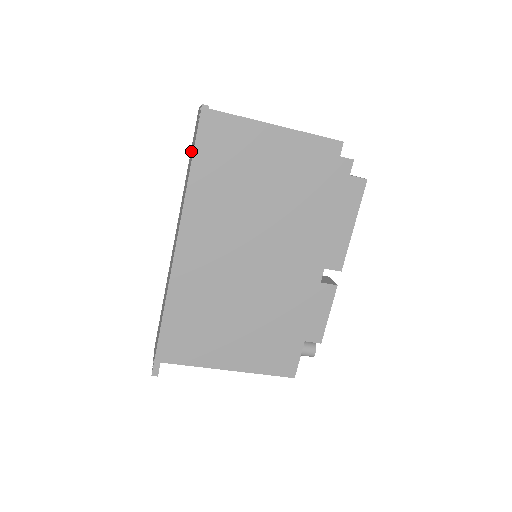
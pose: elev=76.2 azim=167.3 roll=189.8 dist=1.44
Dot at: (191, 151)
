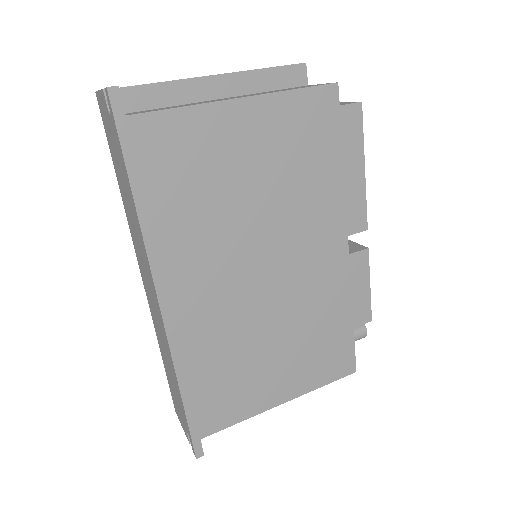
Dot at: (114, 159)
